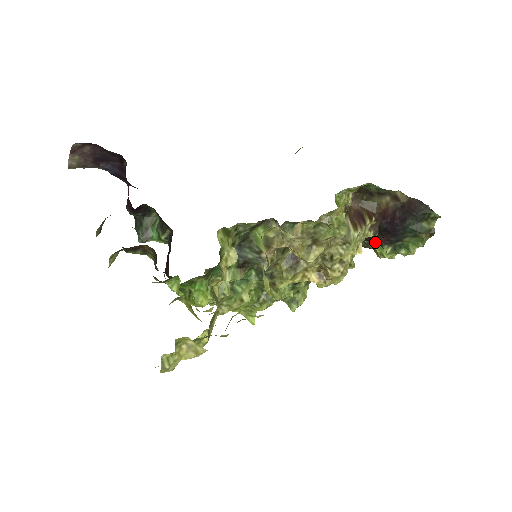
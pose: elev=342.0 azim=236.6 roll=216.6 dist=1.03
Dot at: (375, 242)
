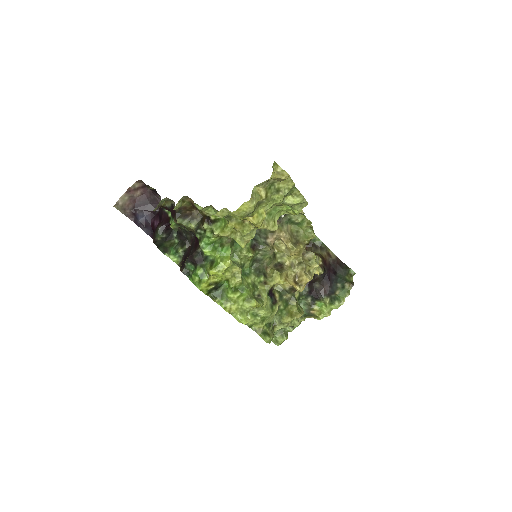
Dot at: (317, 297)
